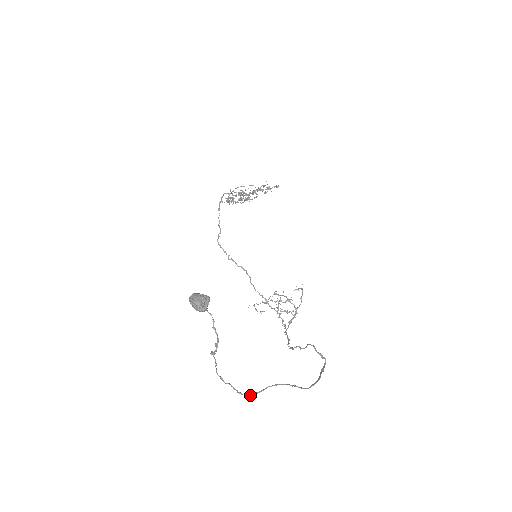
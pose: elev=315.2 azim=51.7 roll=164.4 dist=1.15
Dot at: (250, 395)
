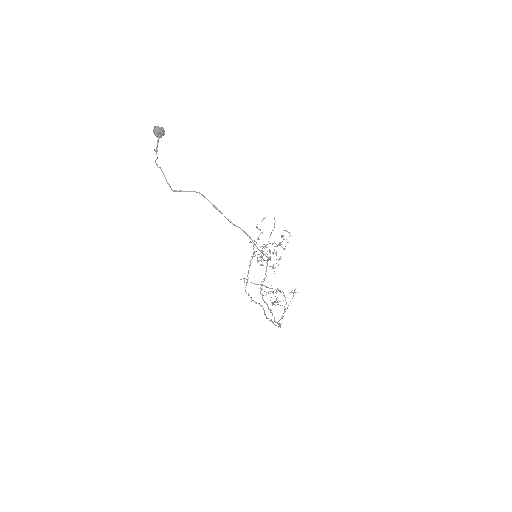
Dot at: (177, 191)
